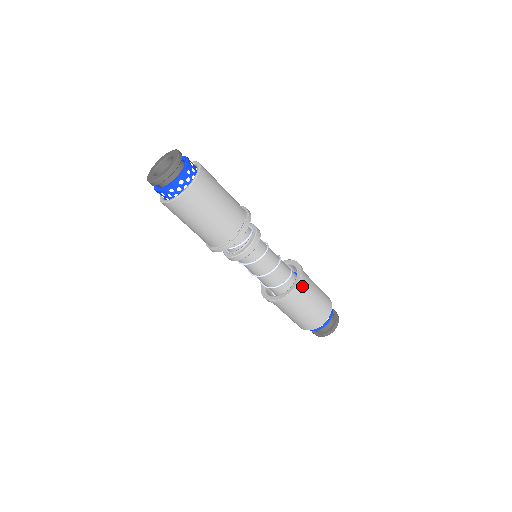
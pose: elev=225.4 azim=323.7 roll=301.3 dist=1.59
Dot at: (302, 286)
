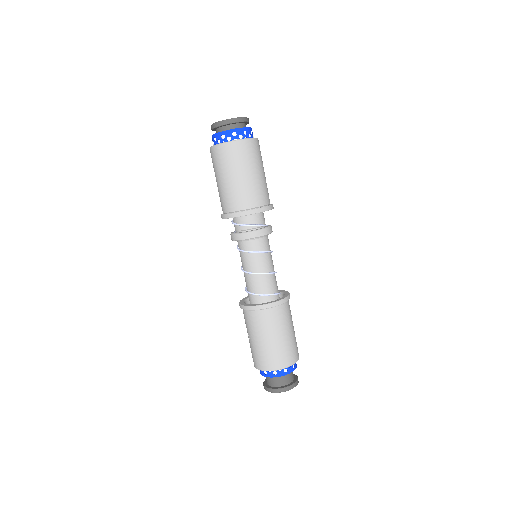
Dot at: (279, 310)
